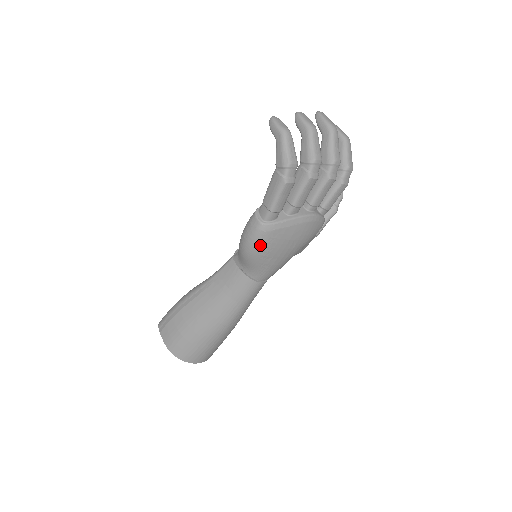
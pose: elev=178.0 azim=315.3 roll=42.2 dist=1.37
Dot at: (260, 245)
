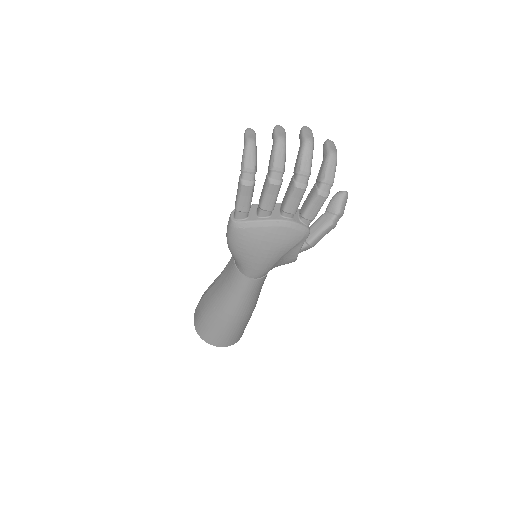
Dot at: (234, 240)
